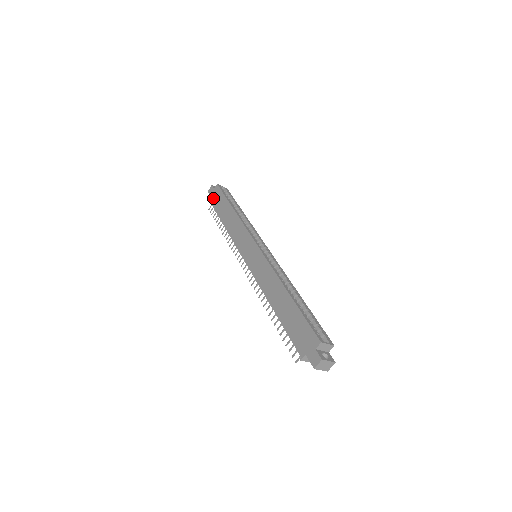
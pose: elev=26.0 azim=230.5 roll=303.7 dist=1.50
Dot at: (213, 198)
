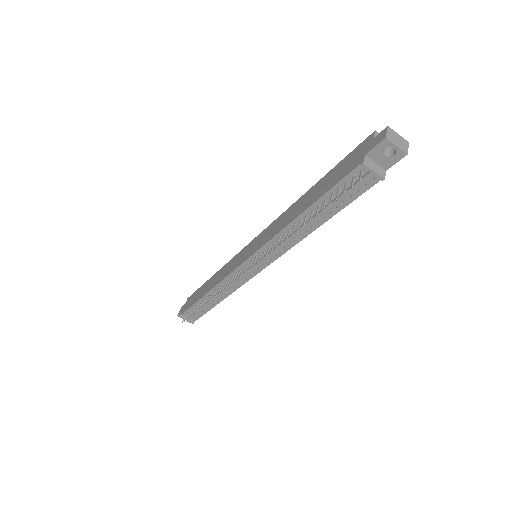
Dot at: (185, 307)
